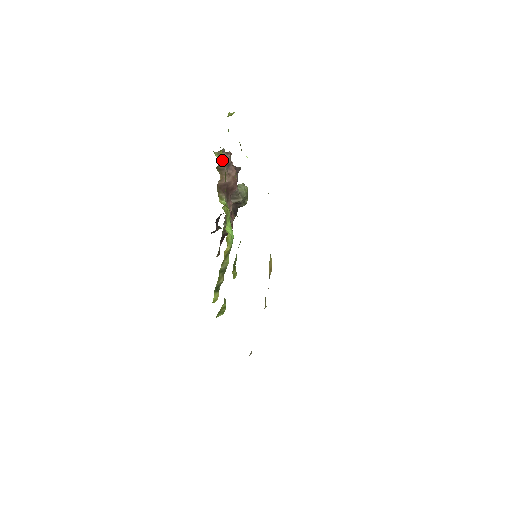
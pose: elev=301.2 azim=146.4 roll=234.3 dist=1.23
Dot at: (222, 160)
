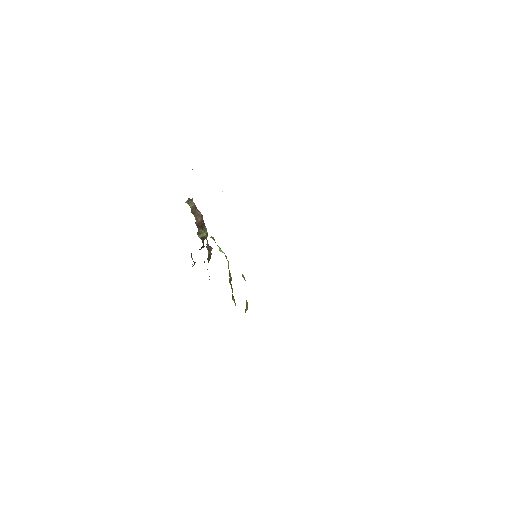
Dot at: occluded
